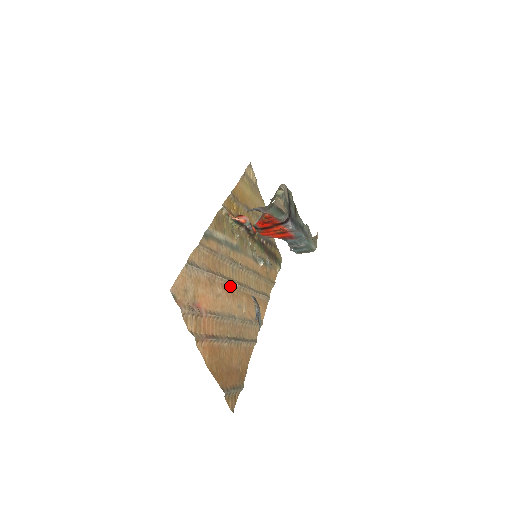
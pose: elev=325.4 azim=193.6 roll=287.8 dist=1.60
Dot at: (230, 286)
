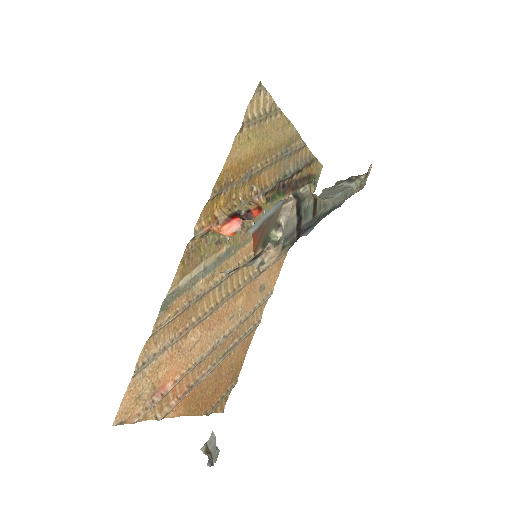
Dot at: (215, 311)
